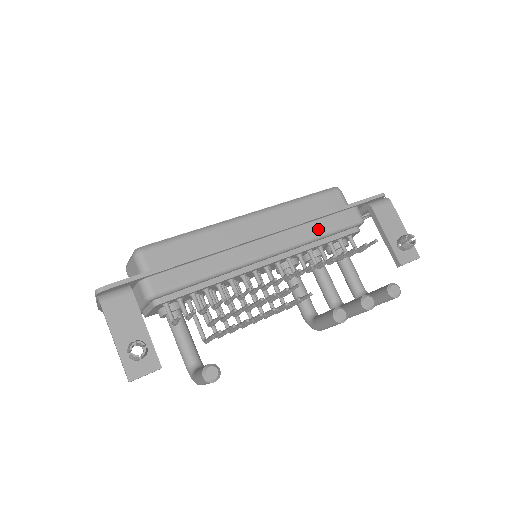
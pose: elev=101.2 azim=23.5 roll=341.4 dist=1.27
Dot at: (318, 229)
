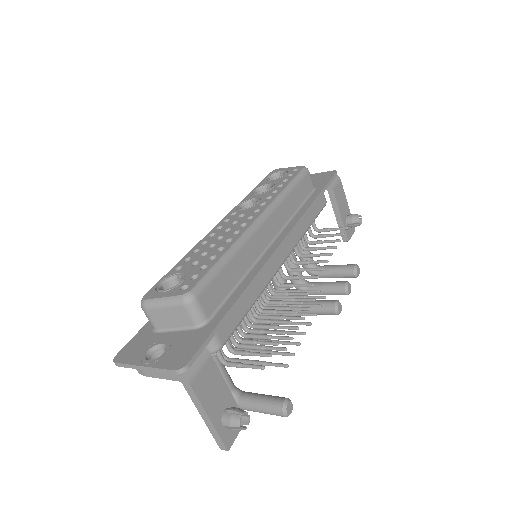
Dot at: (307, 222)
